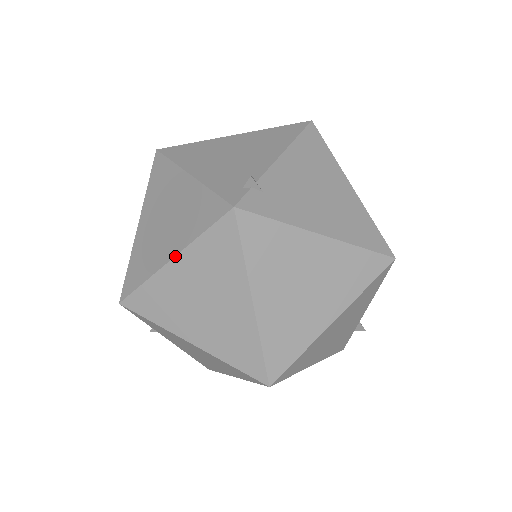
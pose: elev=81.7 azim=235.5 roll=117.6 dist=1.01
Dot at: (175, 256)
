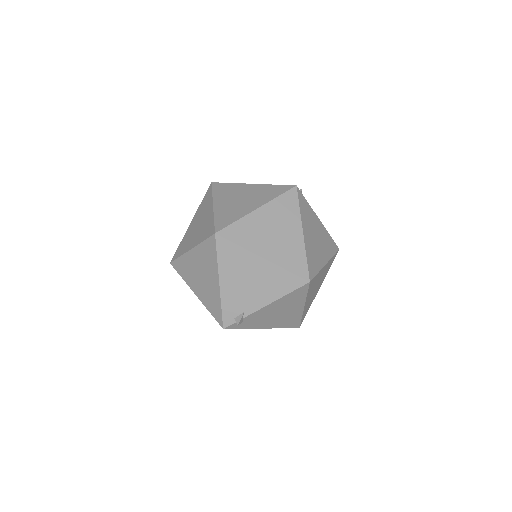
Dot at: (198, 297)
